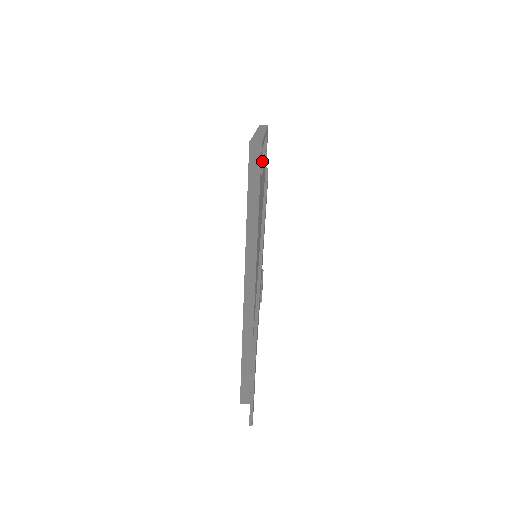
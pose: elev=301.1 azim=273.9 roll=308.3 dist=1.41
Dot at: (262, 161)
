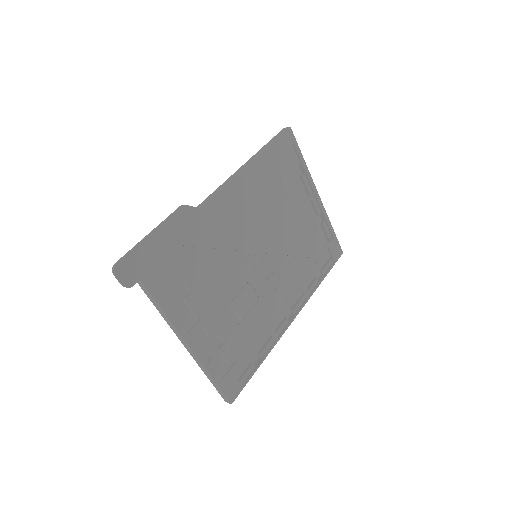
Dot at: (304, 202)
